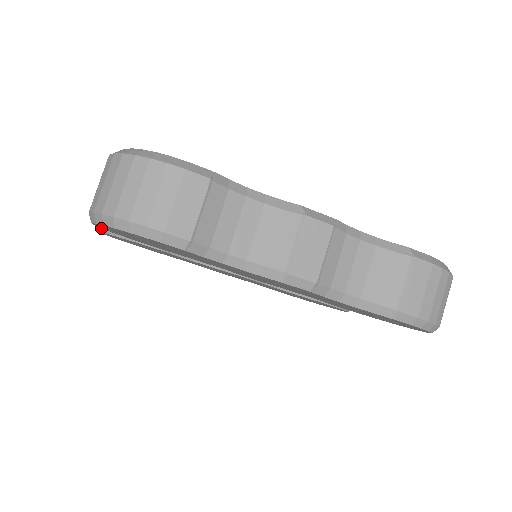
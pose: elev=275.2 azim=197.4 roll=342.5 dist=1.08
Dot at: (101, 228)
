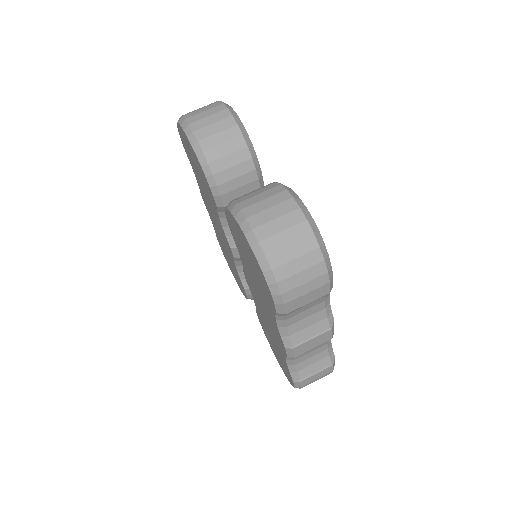
Dot at: (192, 136)
